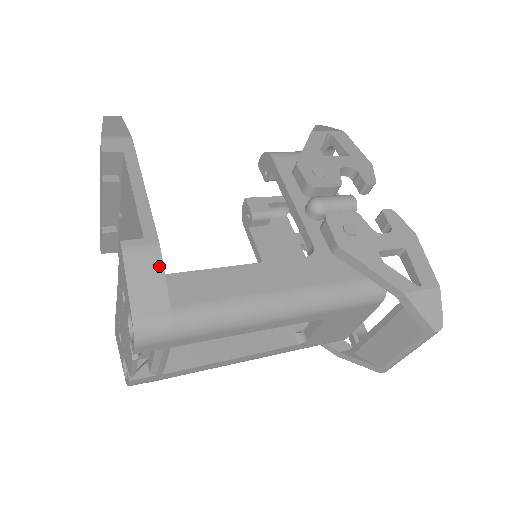
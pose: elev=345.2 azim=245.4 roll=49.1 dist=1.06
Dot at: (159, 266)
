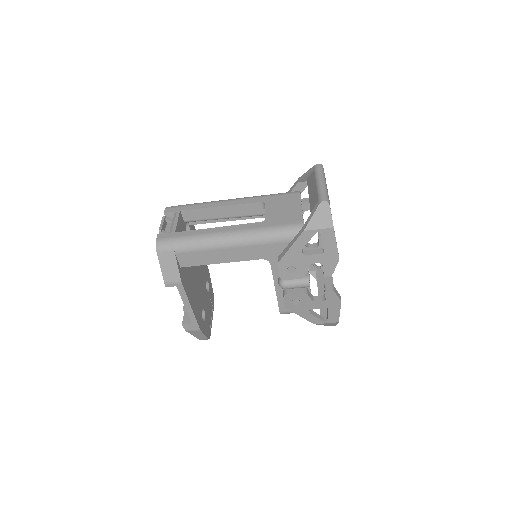
Dot at: occluded
